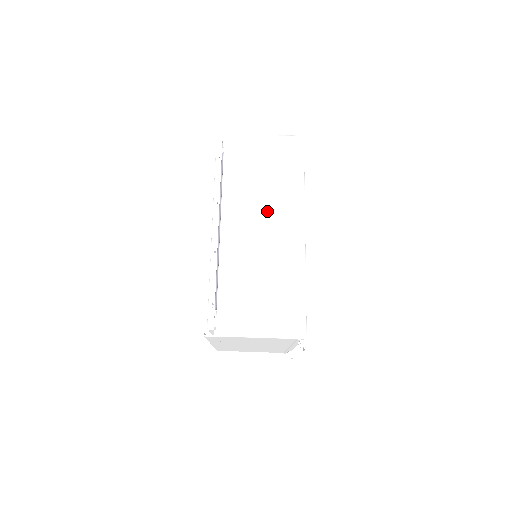
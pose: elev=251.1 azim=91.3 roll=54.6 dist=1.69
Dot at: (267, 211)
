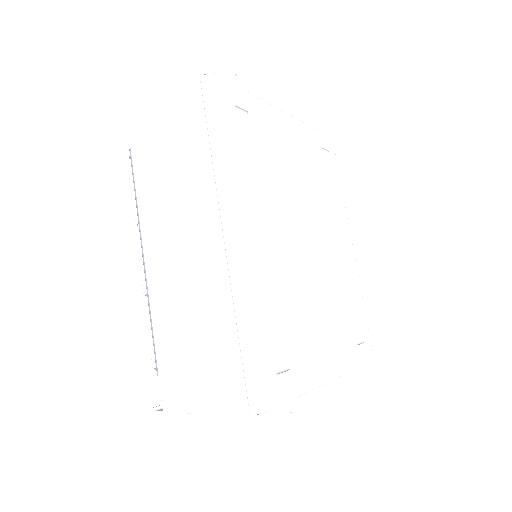
Dot at: (185, 218)
